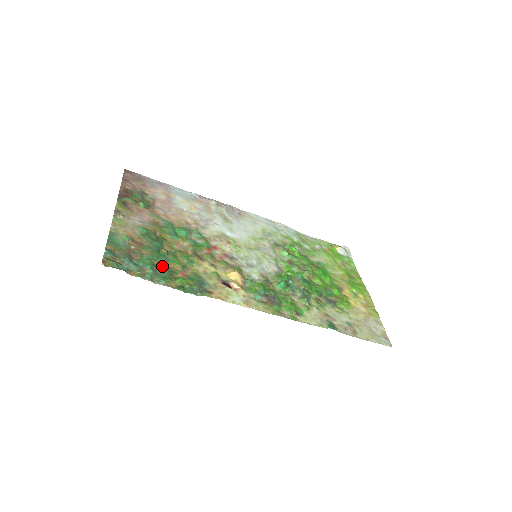
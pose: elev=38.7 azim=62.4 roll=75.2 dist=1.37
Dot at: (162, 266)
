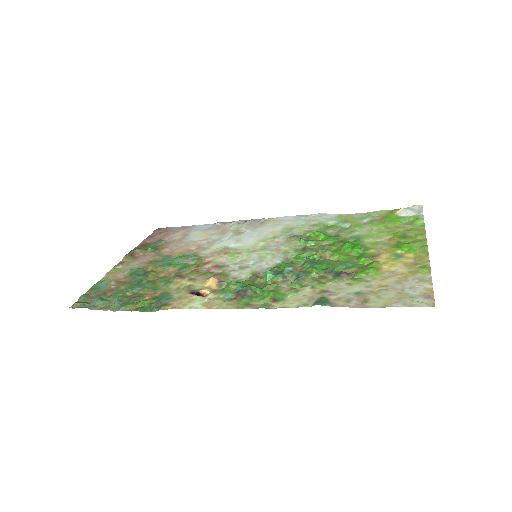
Dot at: (133, 295)
